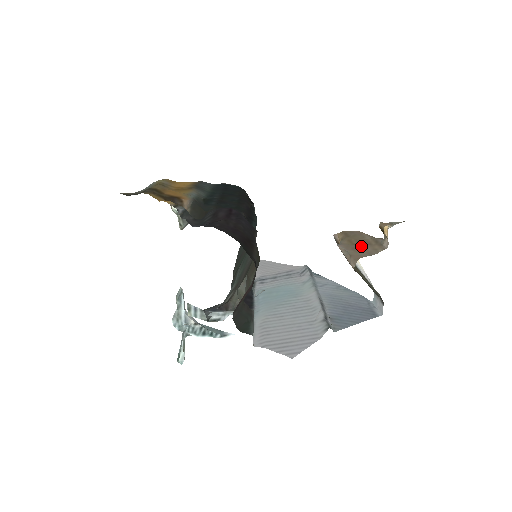
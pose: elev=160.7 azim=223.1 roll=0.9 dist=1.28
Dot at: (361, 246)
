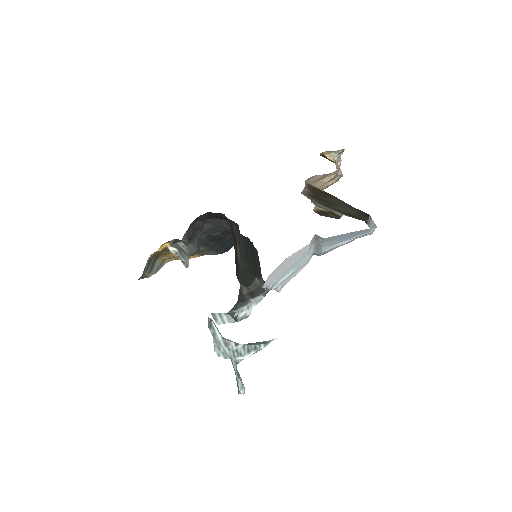
Dot at: occluded
